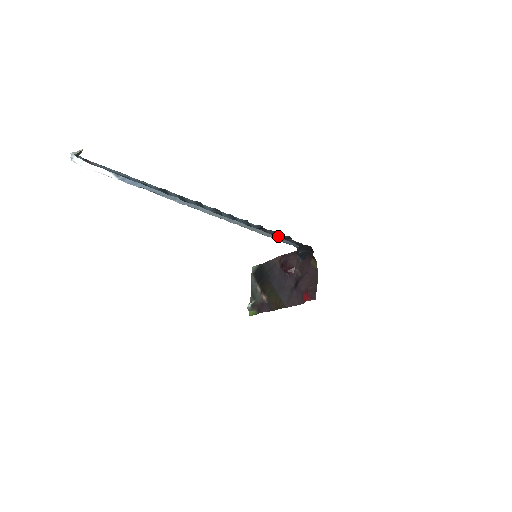
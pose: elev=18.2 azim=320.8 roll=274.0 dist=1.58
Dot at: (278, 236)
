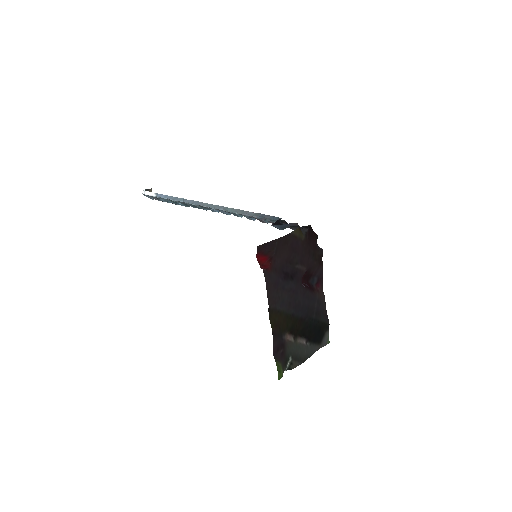
Dot at: occluded
